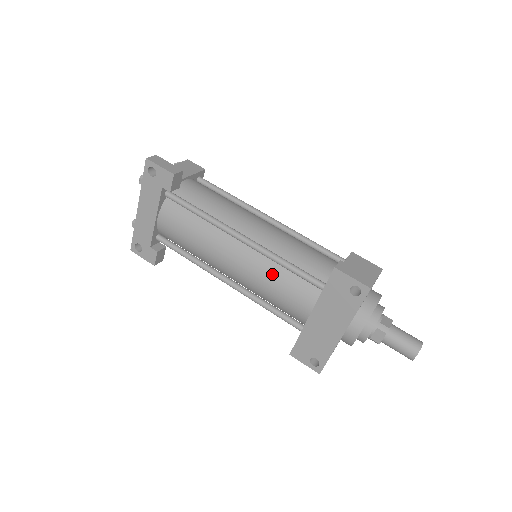
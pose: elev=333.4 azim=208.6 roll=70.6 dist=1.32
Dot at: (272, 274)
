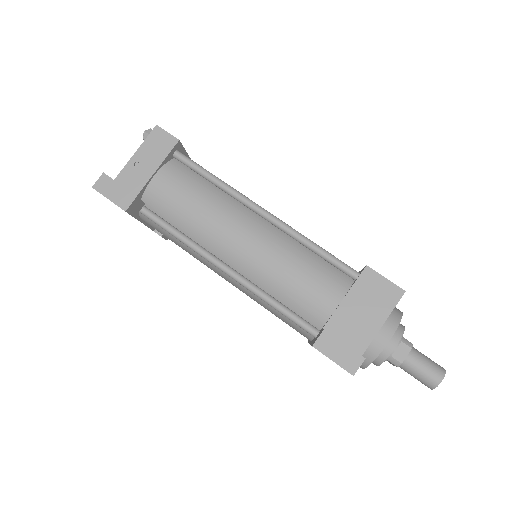
Dot at: (264, 304)
